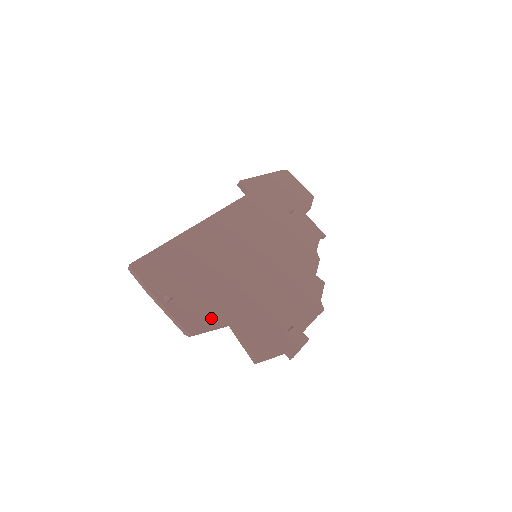
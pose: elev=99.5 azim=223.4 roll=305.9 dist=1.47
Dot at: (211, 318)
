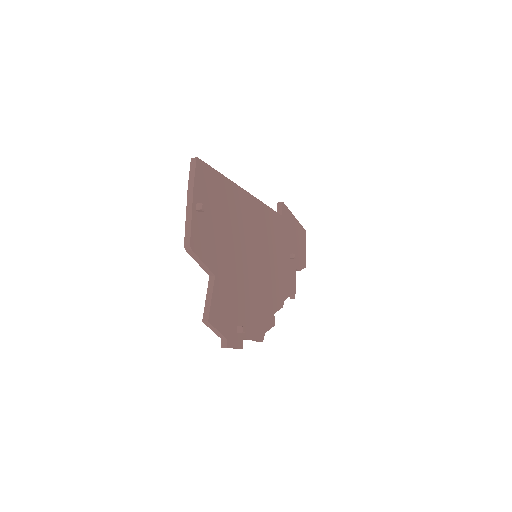
Dot at: (208, 256)
